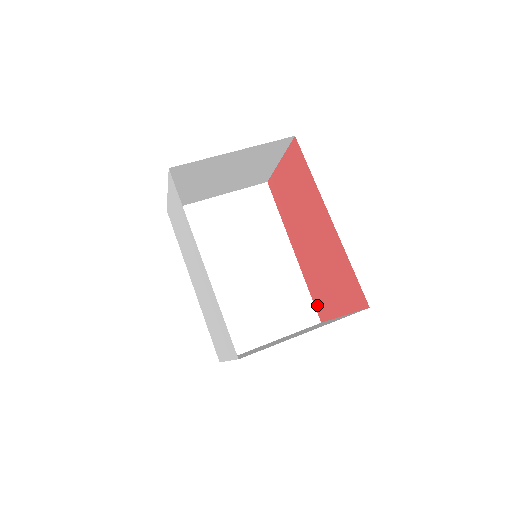
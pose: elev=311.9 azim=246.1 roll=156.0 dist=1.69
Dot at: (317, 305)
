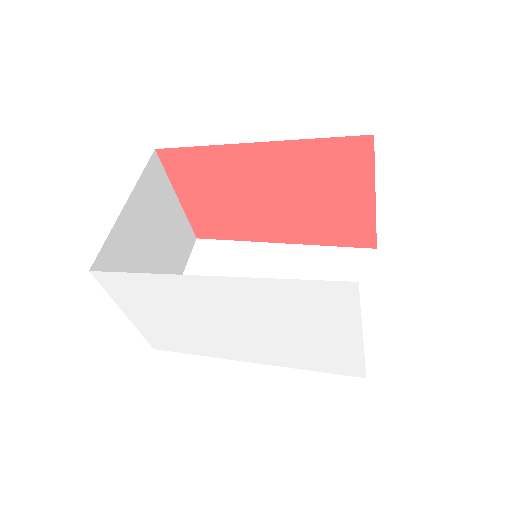
Dot at: (354, 242)
